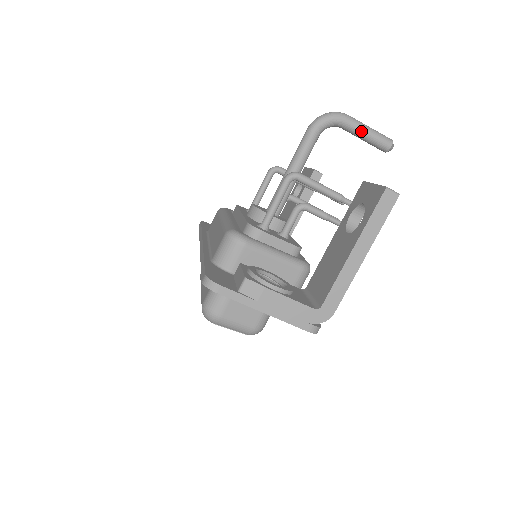
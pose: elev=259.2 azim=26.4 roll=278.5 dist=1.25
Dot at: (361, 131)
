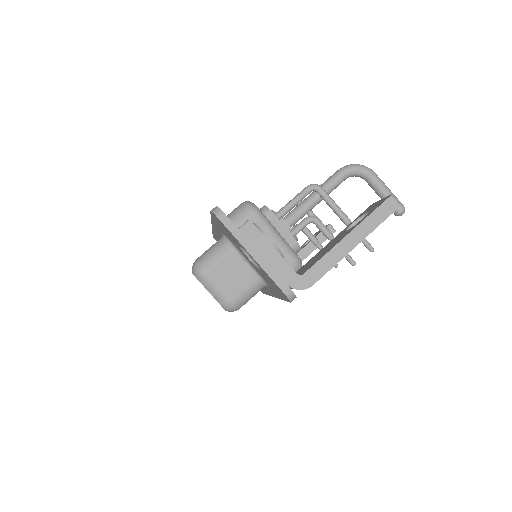
Dot at: (382, 188)
